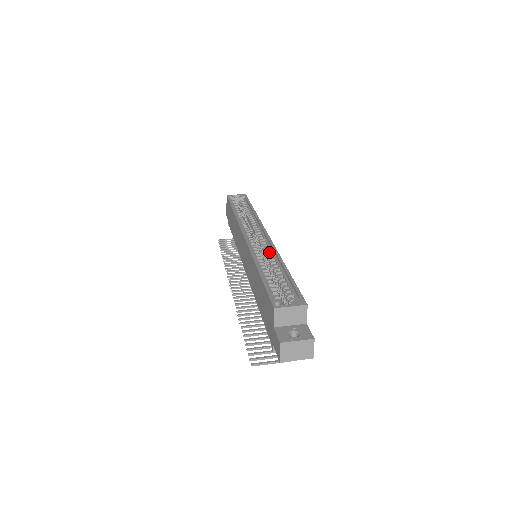
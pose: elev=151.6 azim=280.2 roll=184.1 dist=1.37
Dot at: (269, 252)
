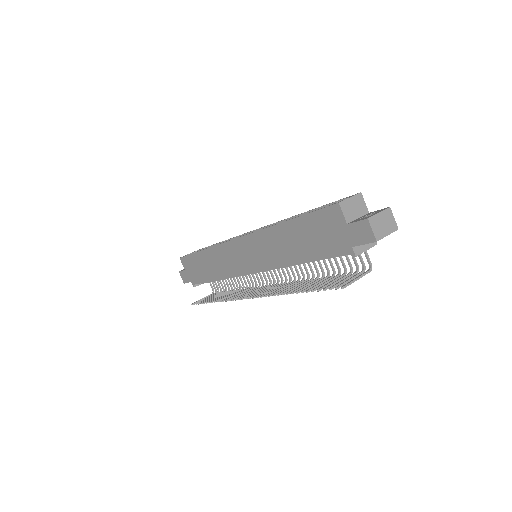
Dot at: occluded
